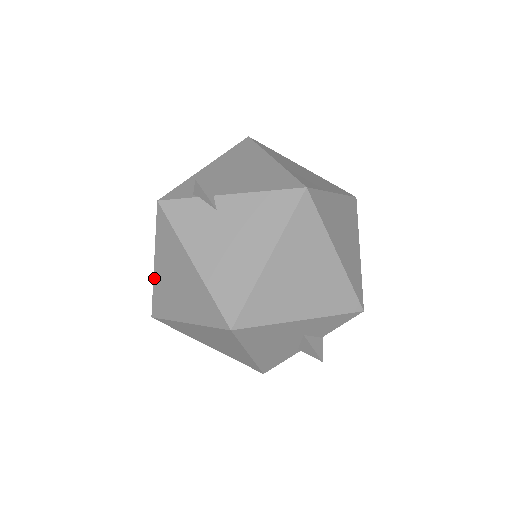
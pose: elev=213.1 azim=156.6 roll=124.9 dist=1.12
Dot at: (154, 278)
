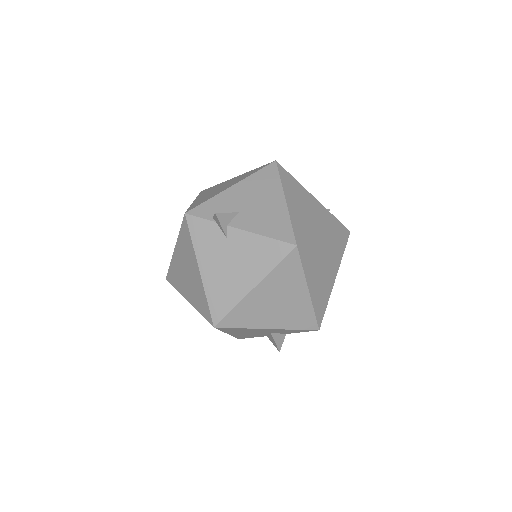
Dot at: (172, 258)
